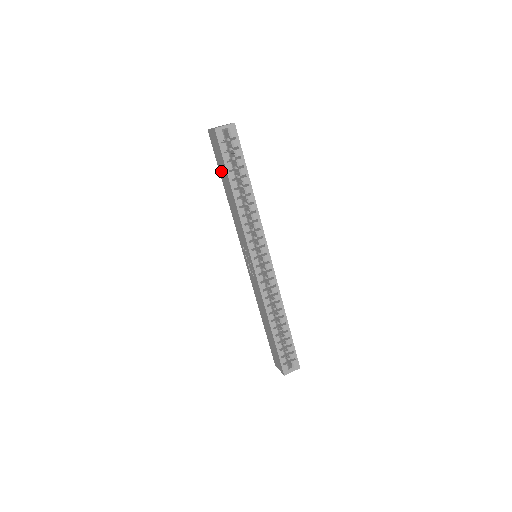
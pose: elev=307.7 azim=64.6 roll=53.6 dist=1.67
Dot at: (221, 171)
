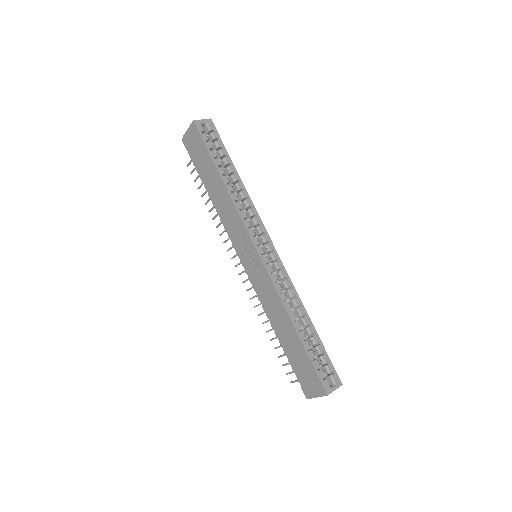
Dot at: (203, 169)
